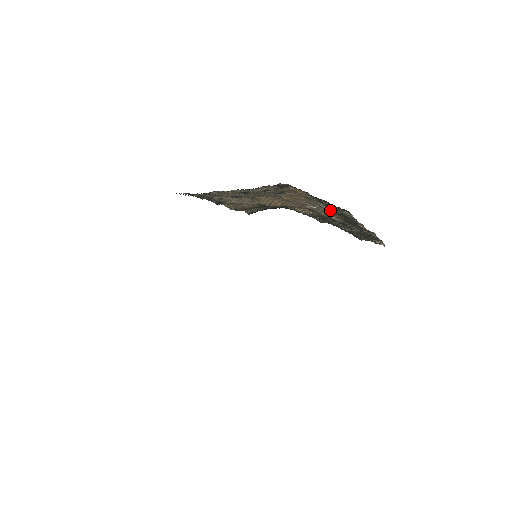
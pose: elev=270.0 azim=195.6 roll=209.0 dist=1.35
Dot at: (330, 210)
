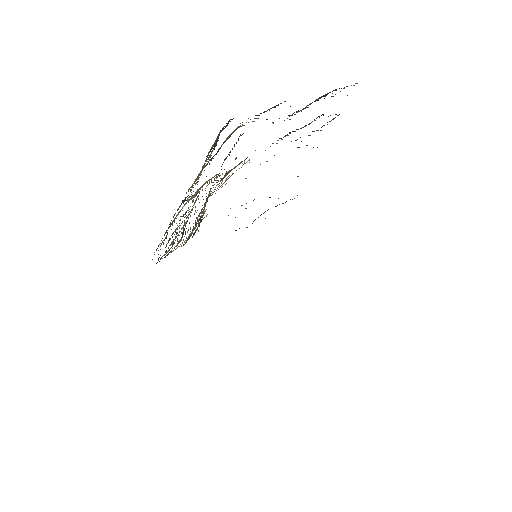
Dot at: occluded
